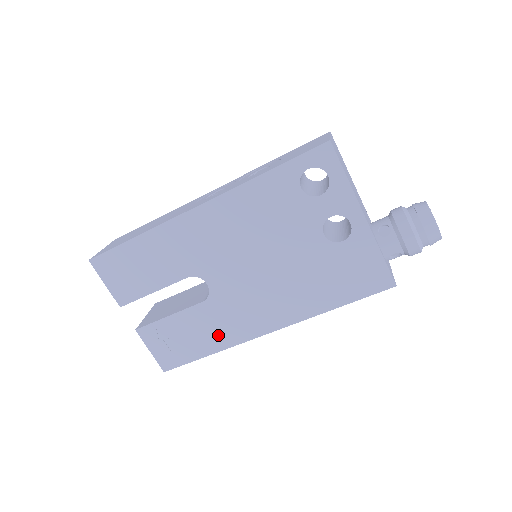
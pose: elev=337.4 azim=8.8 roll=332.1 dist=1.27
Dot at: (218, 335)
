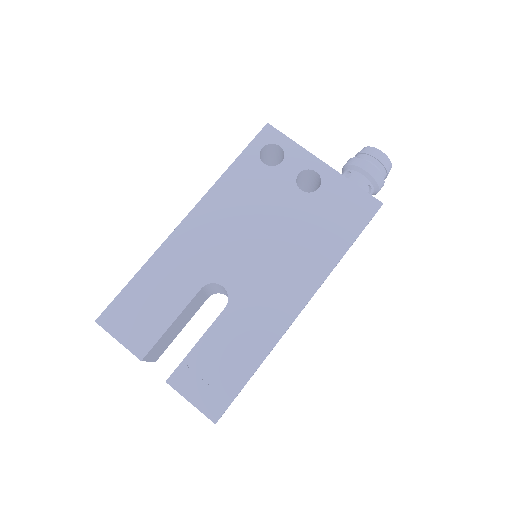
Dot at: (255, 338)
